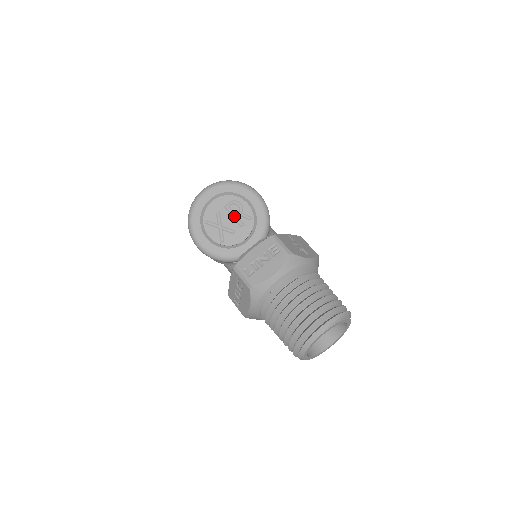
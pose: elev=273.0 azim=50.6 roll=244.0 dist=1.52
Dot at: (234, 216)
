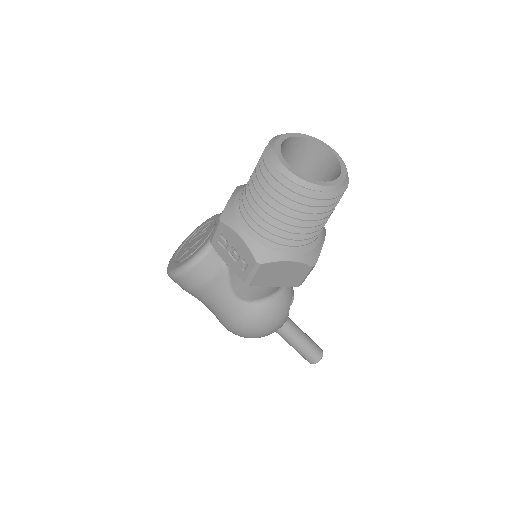
Dot at: (198, 237)
